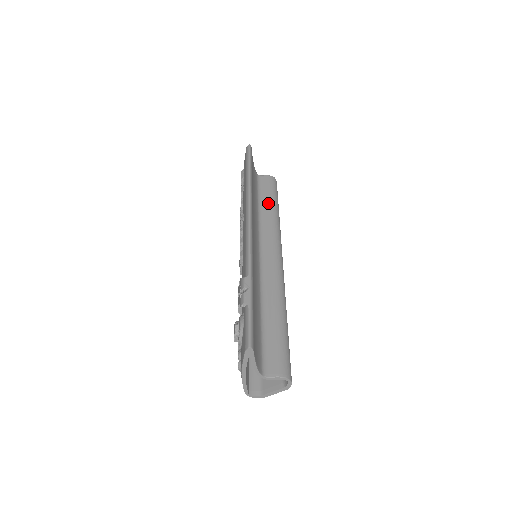
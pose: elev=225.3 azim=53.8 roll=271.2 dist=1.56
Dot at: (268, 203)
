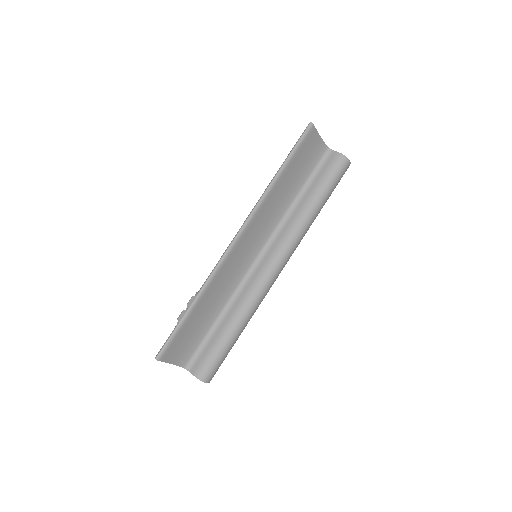
Dot at: (310, 195)
